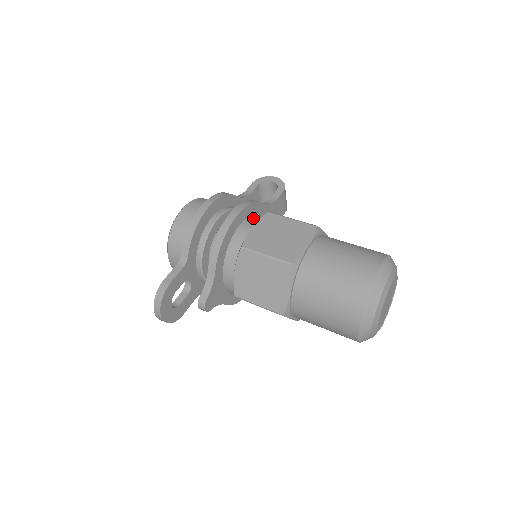
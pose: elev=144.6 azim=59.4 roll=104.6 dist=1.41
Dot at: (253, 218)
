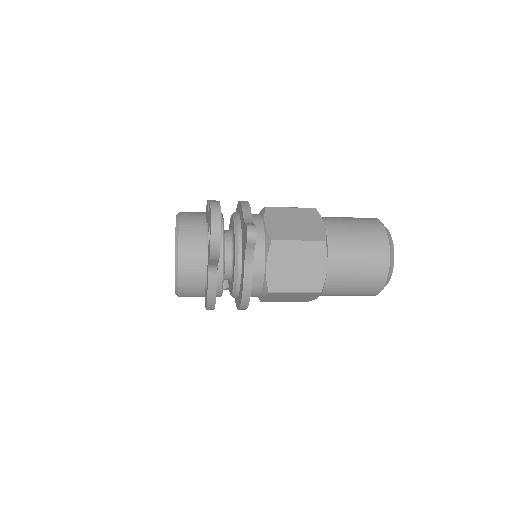
Dot at: occluded
